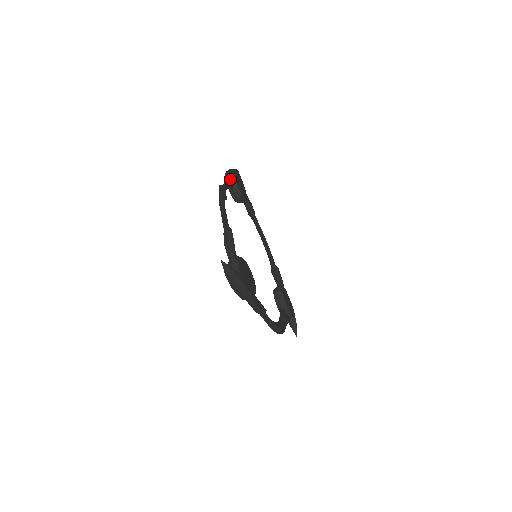
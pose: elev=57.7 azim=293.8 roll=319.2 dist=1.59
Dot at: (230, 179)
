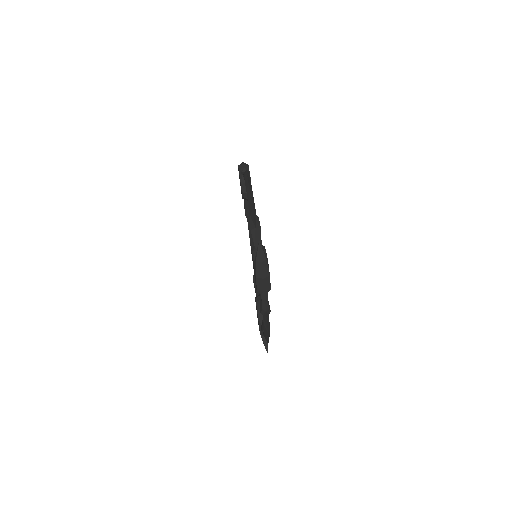
Dot at: (248, 170)
